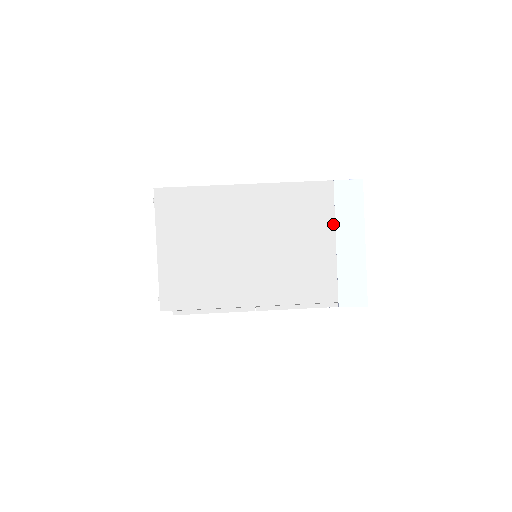
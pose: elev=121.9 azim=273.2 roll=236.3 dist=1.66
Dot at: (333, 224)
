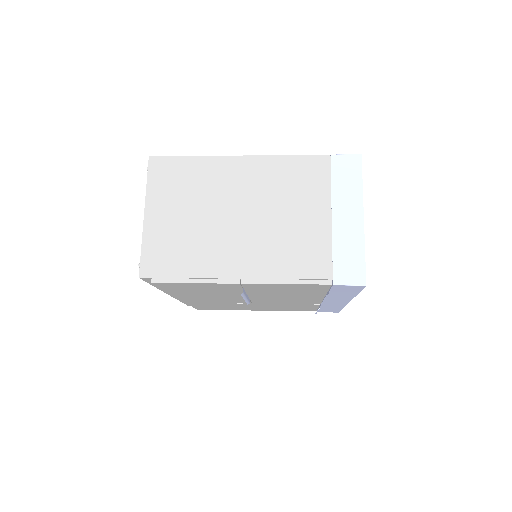
Dot at: (329, 197)
